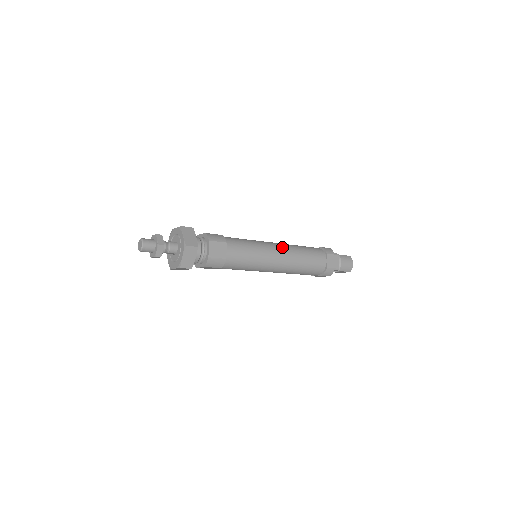
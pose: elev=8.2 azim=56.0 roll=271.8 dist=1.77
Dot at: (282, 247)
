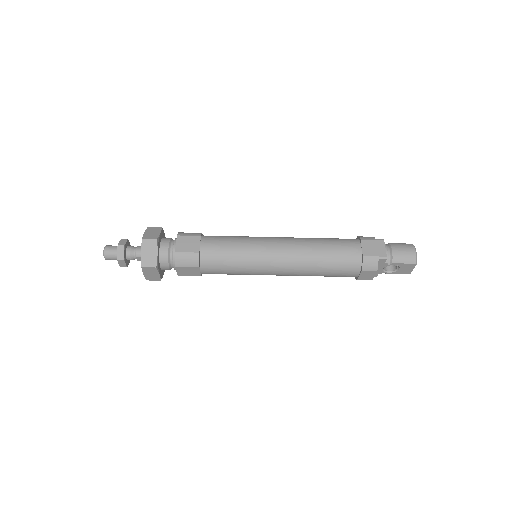
Dot at: (286, 238)
